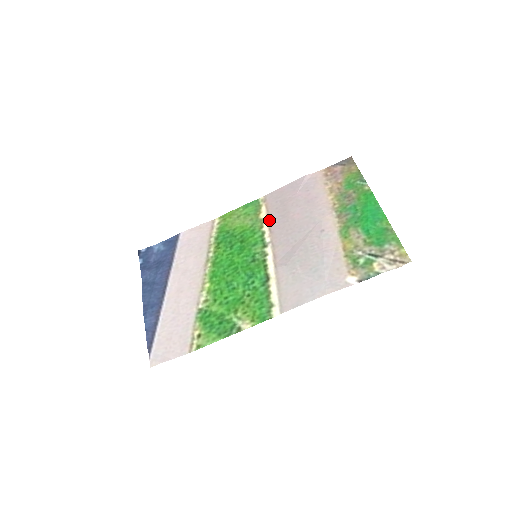
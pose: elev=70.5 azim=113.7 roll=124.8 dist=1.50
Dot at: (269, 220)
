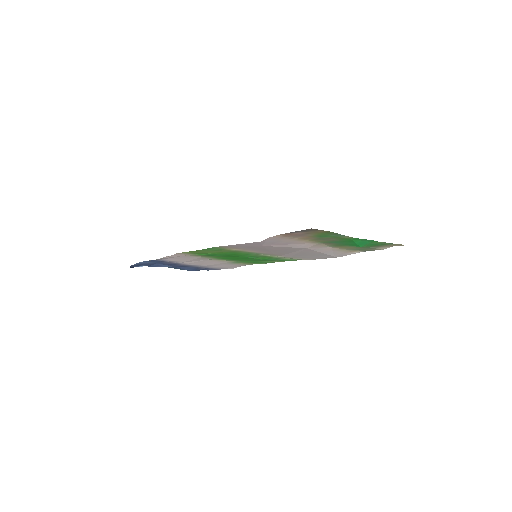
Dot at: occluded
